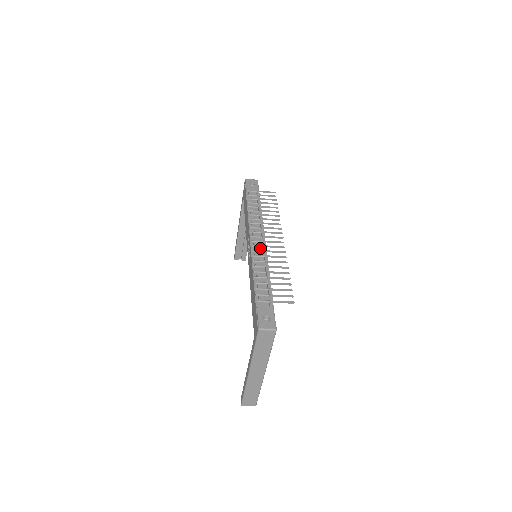
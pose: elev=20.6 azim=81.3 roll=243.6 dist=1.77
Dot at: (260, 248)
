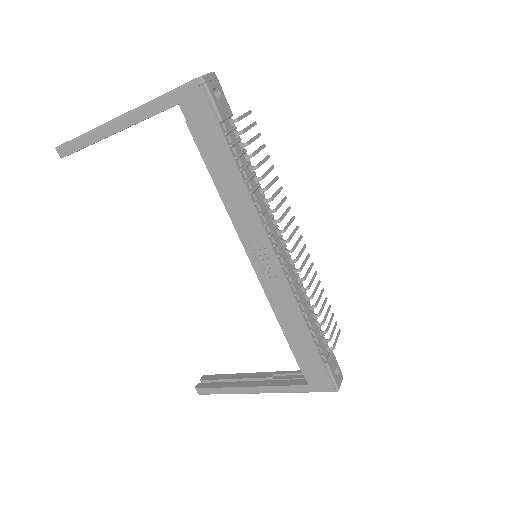
Dot at: (288, 262)
